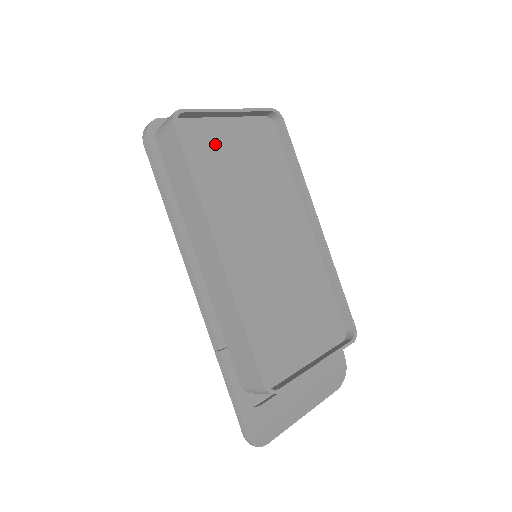
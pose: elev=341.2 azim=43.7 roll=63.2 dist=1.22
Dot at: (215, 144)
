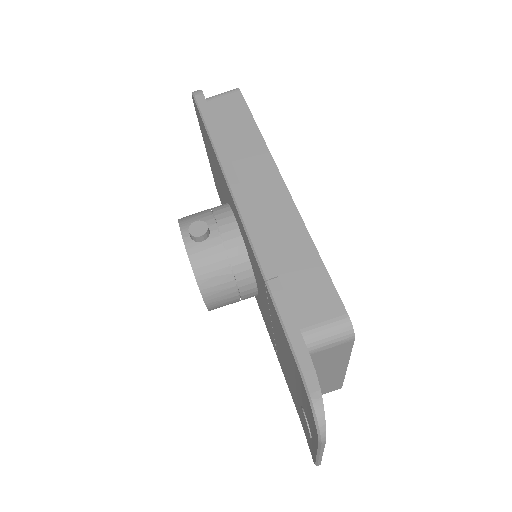
Dot at: occluded
